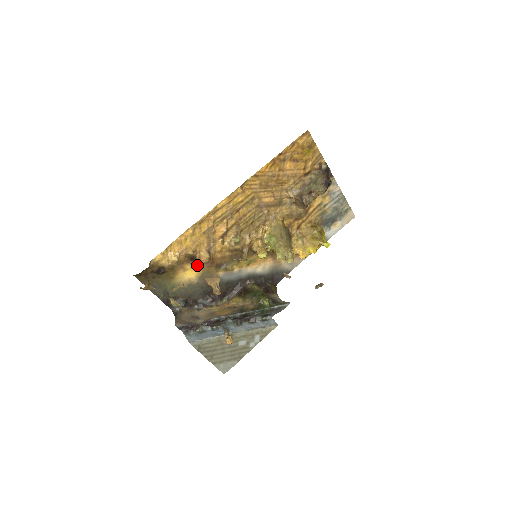
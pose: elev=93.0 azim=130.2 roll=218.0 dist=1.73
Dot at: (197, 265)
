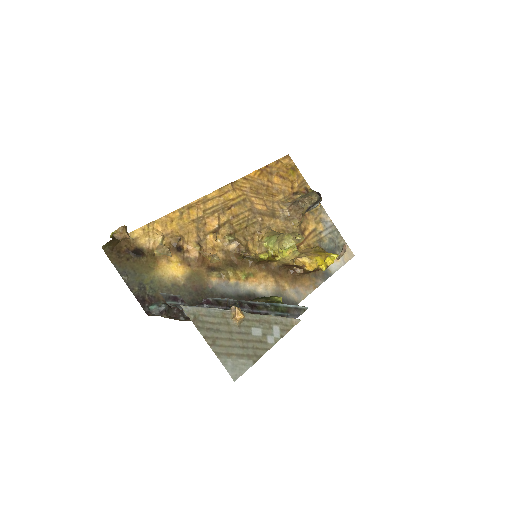
Dot at: (184, 260)
